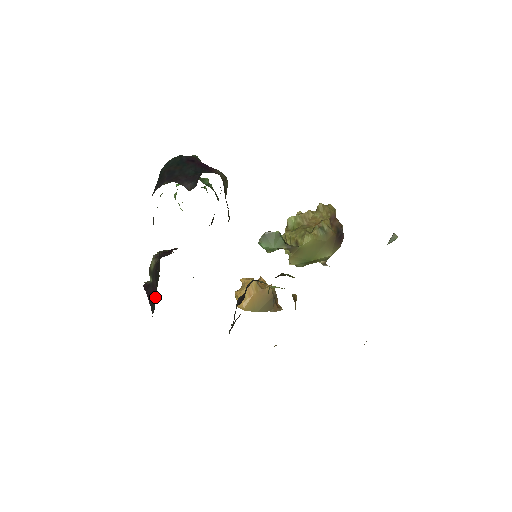
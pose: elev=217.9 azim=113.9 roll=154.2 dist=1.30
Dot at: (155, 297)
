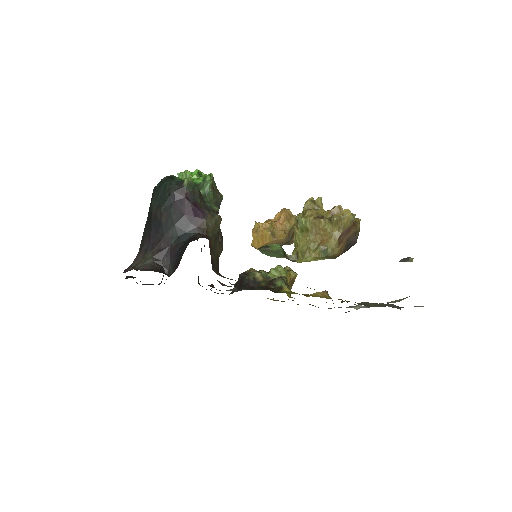
Dot at: occluded
